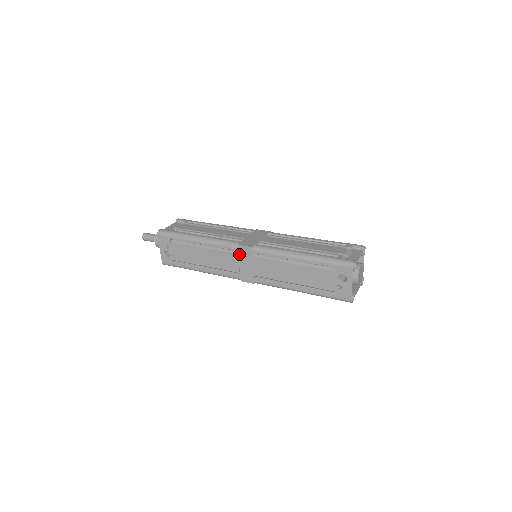
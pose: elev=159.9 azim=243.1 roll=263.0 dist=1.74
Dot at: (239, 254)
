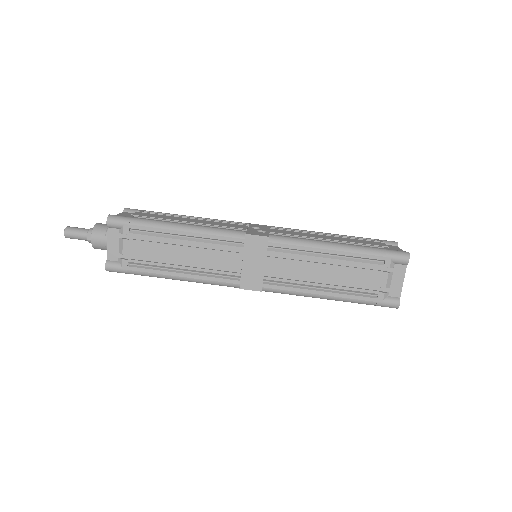
Dot at: occluded
